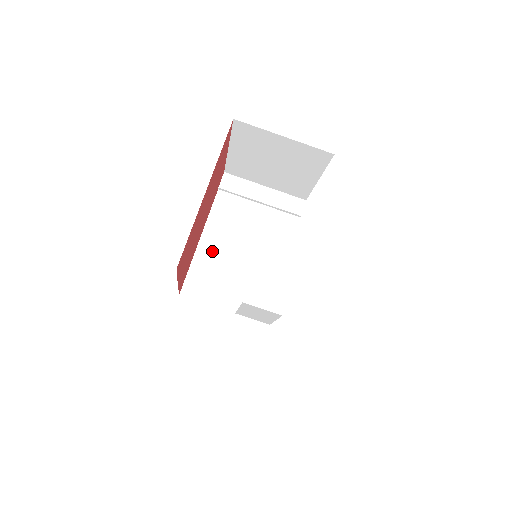
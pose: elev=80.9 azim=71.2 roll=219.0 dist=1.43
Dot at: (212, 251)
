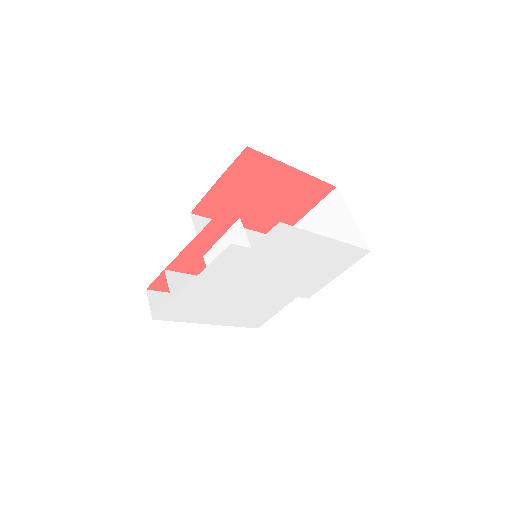
Dot at: occluded
